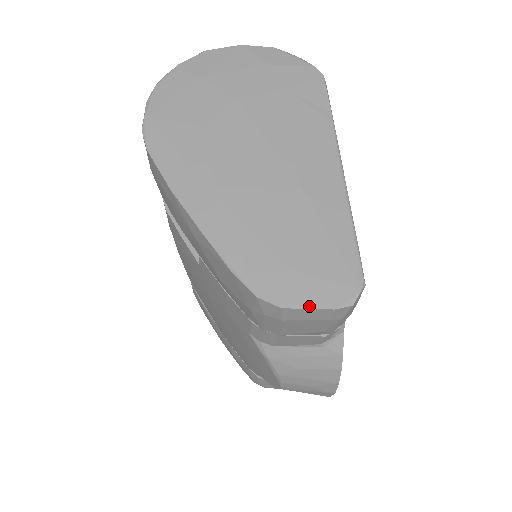
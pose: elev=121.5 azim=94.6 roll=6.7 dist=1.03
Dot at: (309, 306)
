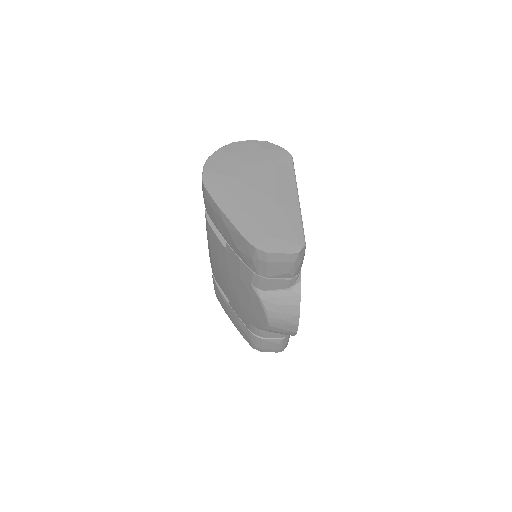
Dot at: (279, 252)
